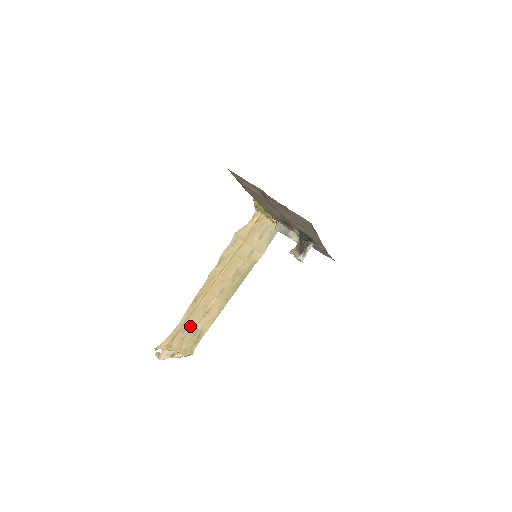
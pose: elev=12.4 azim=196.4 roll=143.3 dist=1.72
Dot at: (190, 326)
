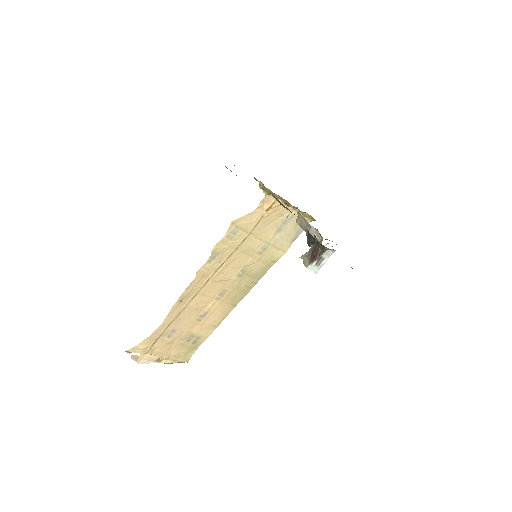
Dot at: (179, 330)
